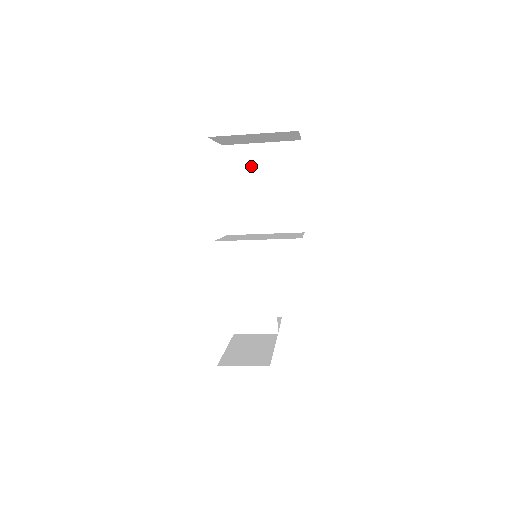
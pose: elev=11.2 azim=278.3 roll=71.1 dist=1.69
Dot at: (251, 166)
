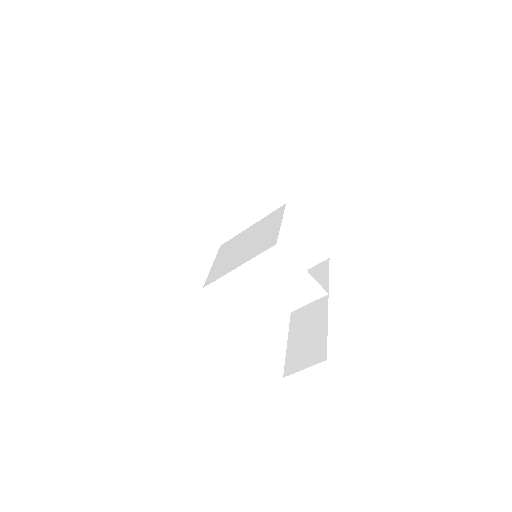
Dot at: (190, 175)
